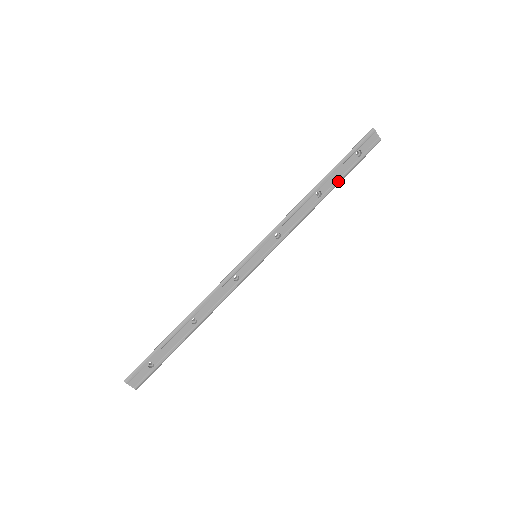
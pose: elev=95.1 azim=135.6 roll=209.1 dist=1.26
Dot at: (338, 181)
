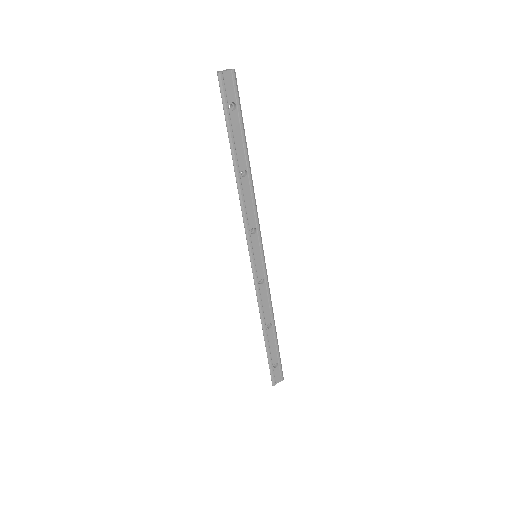
Dot at: (244, 146)
